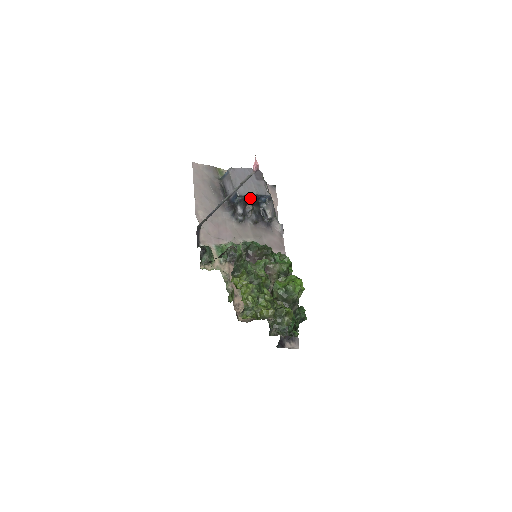
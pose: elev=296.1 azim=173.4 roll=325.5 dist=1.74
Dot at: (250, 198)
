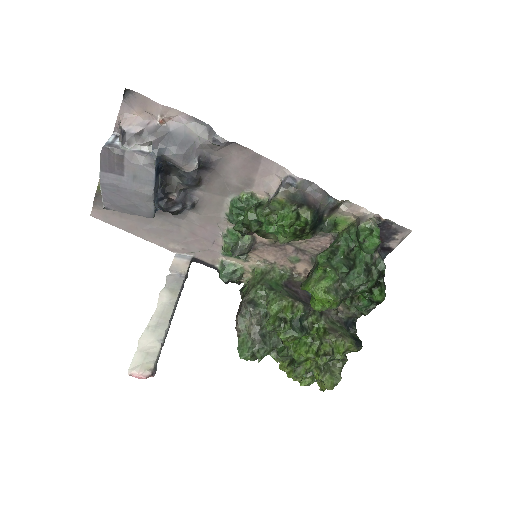
Dot at: (156, 185)
